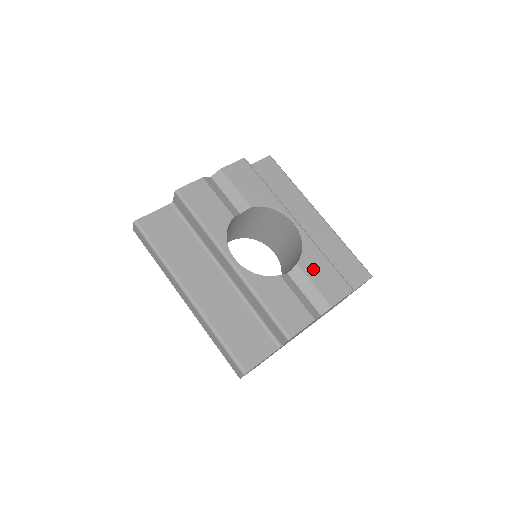
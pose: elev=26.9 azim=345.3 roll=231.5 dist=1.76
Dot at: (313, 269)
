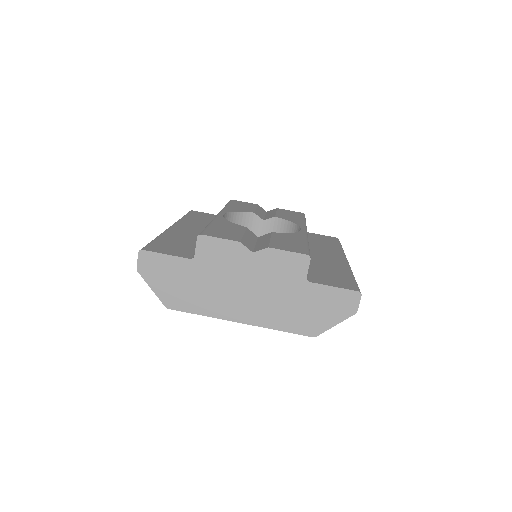
Dot at: (283, 238)
